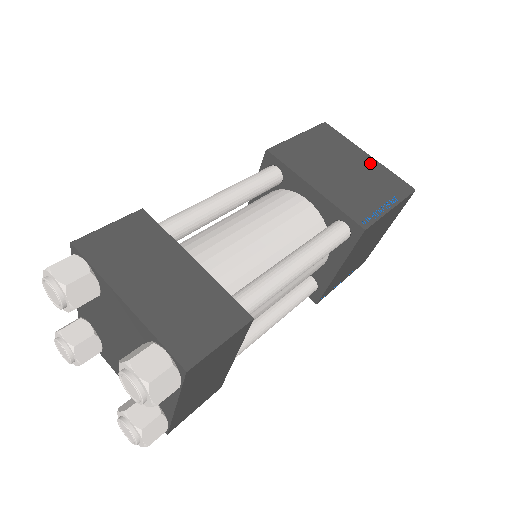
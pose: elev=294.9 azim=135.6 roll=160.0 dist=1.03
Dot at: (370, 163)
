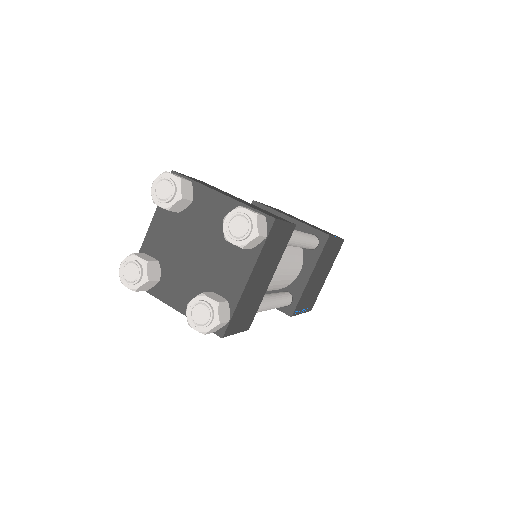
Dot at: (313, 225)
